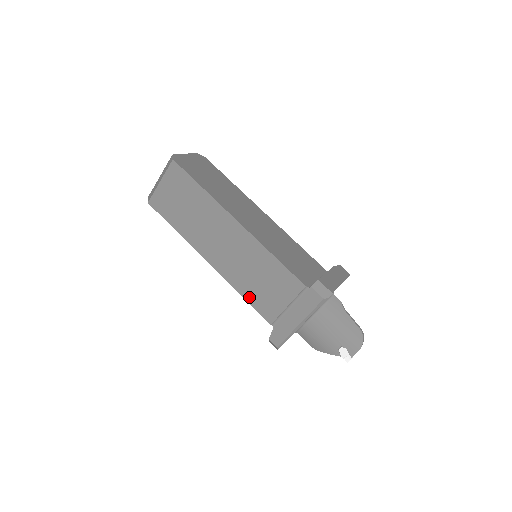
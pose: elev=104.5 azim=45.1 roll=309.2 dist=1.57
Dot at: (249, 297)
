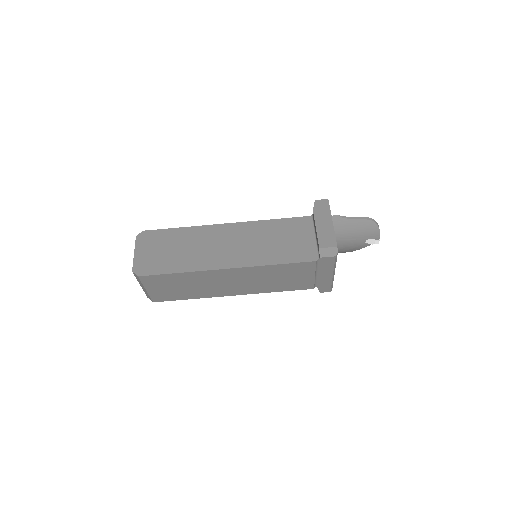
Dot at: (283, 289)
